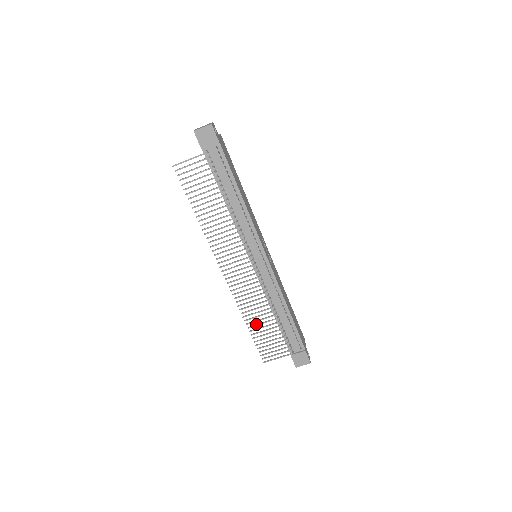
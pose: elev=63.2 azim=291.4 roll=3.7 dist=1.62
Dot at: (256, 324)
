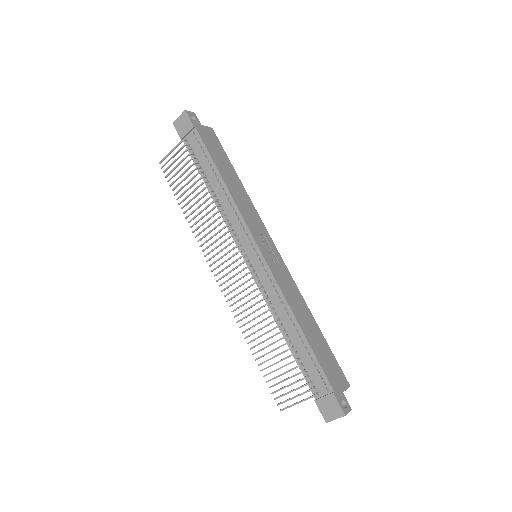
Dot at: occluded
